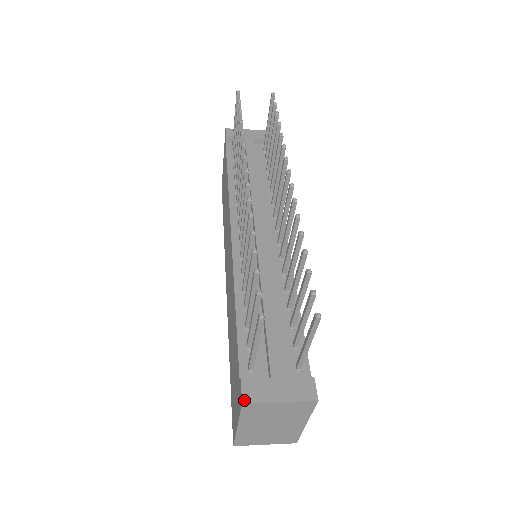
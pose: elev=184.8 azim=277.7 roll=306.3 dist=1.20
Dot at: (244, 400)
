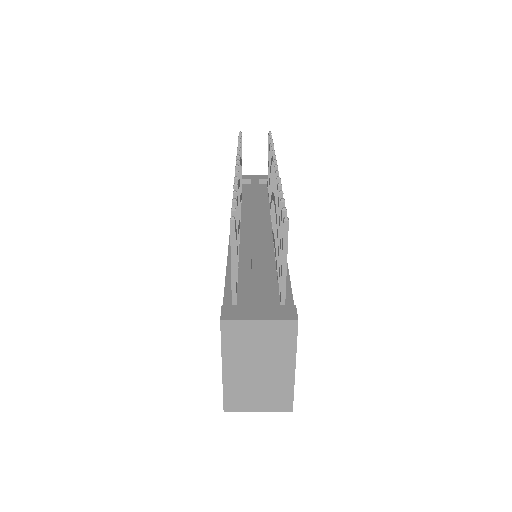
Dot at: (222, 318)
